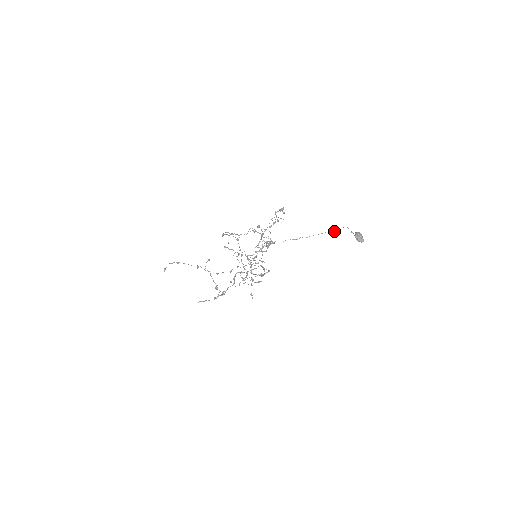
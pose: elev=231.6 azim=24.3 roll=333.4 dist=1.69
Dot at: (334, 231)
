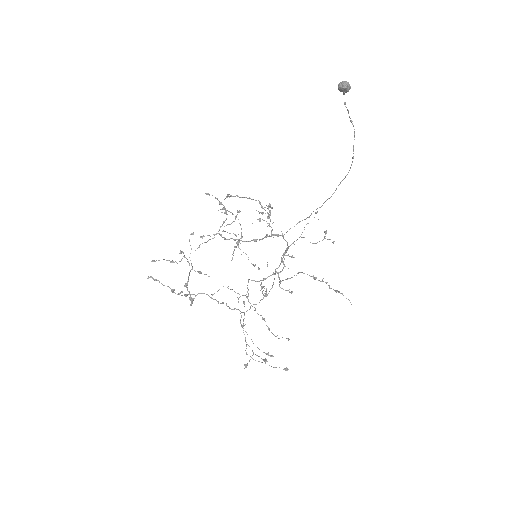
Dot at: occluded
